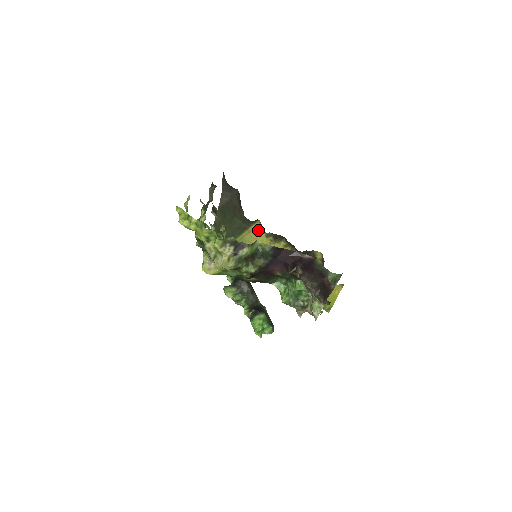
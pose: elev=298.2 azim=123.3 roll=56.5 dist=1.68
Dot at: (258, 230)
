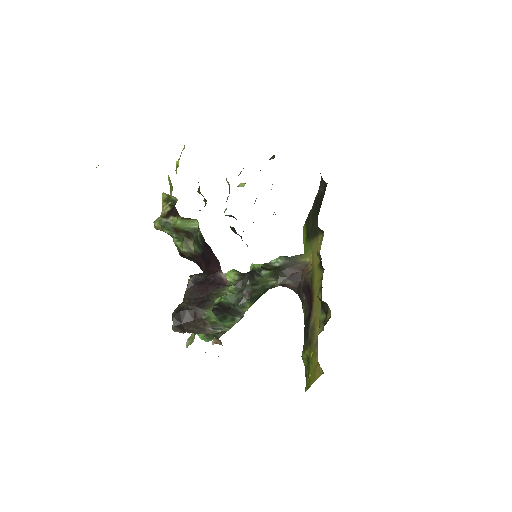
Dot at: (320, 243)
